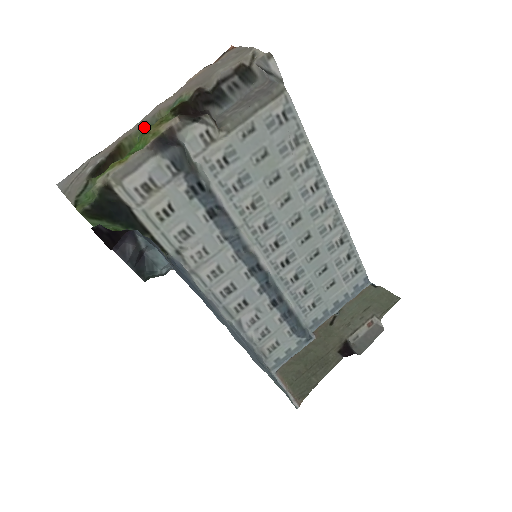
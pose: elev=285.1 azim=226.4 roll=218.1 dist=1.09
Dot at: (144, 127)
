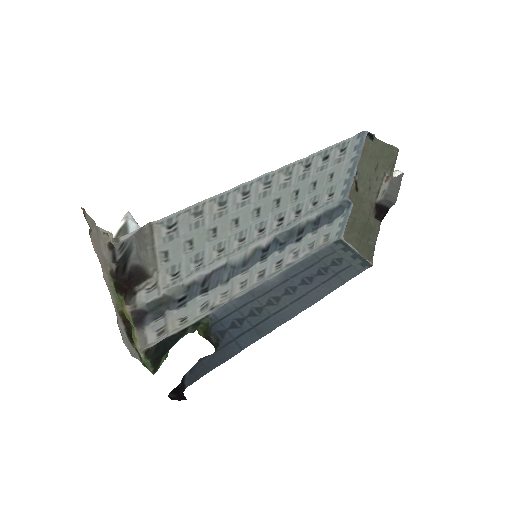
Dot at: (116, 296)
